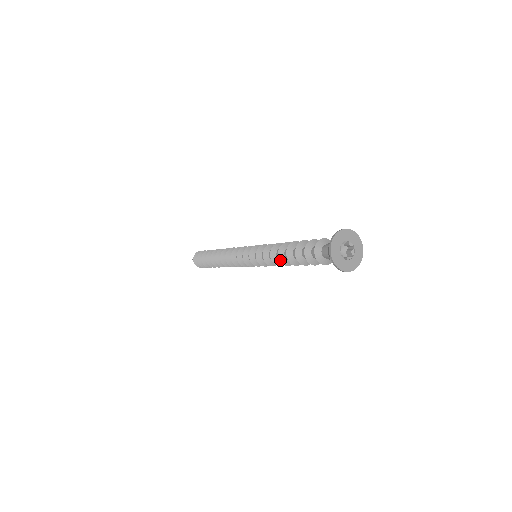
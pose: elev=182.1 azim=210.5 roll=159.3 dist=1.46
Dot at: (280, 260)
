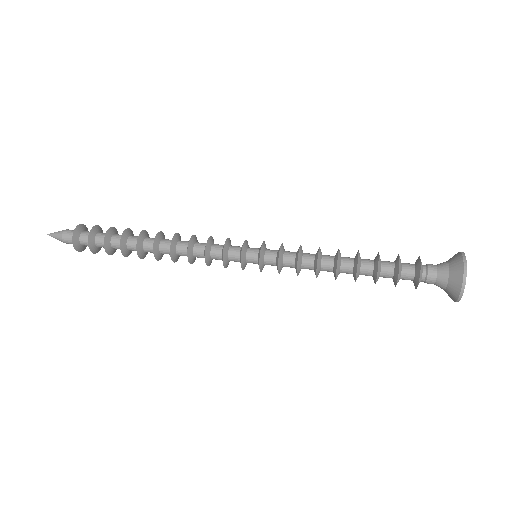
Dot at: occluded
